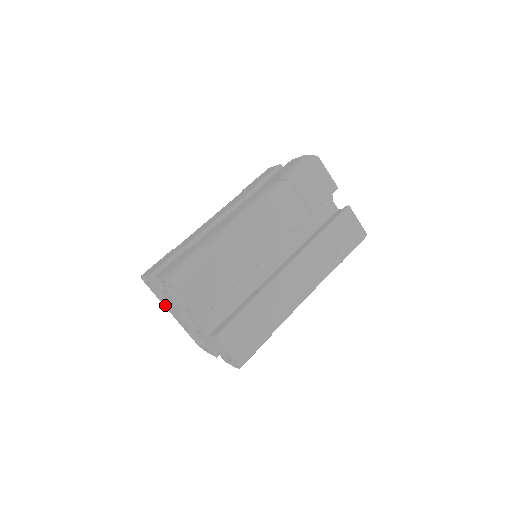
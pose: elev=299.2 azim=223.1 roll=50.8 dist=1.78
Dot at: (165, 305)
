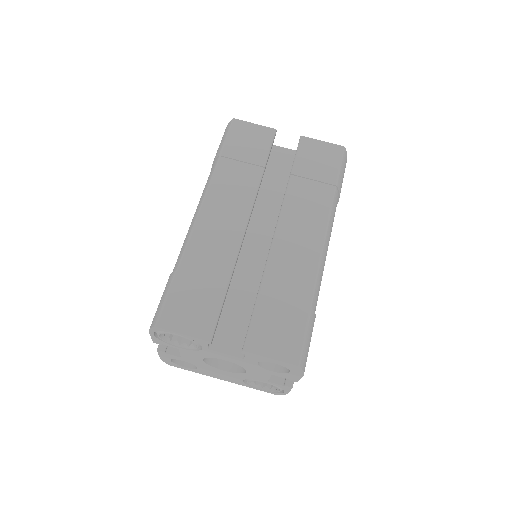
Dot at: (208, 374)
